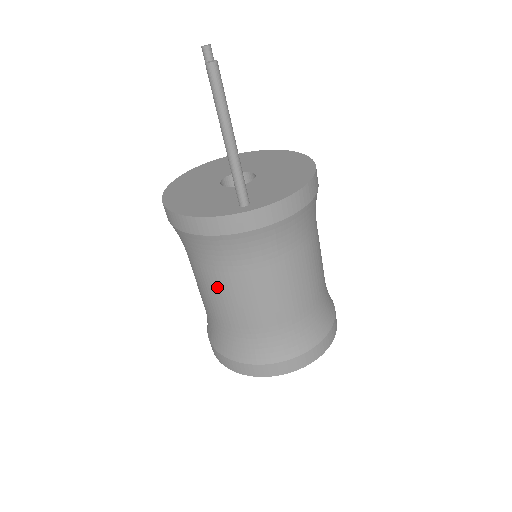
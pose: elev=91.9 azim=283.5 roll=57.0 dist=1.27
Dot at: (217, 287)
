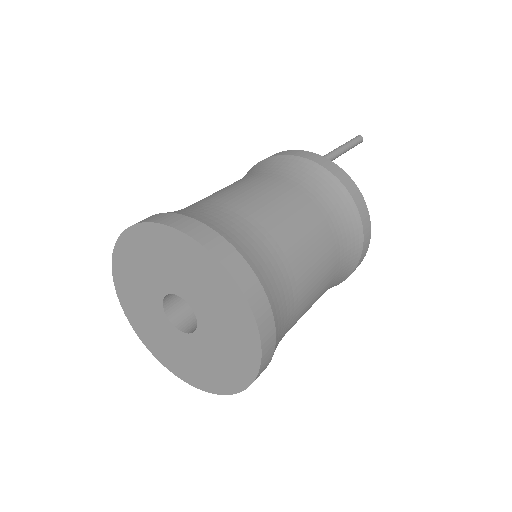
Dot at: occluded
